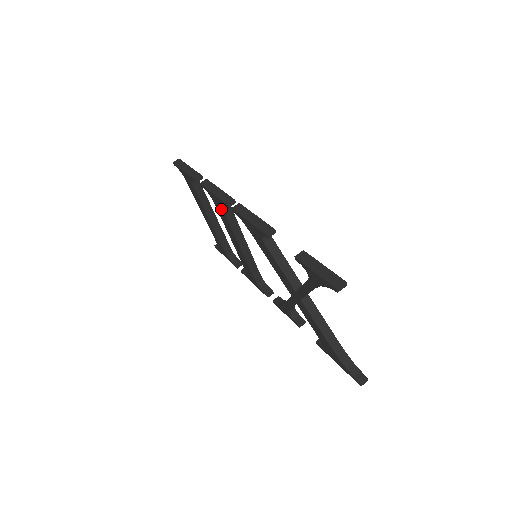
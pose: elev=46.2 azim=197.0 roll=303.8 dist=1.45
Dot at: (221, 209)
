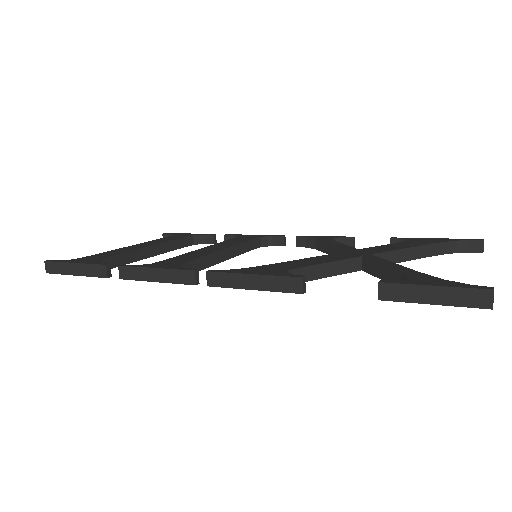
Dot at: occluded
